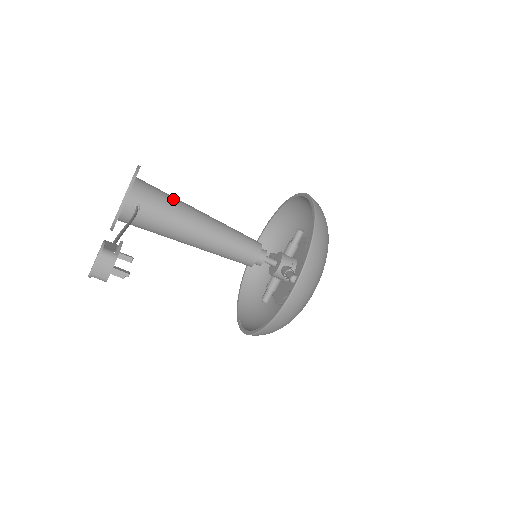
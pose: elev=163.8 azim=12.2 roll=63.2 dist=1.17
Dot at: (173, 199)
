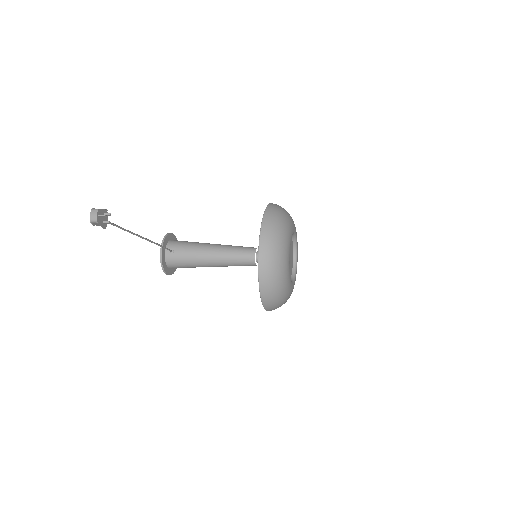
Dot at: (194, 242)
